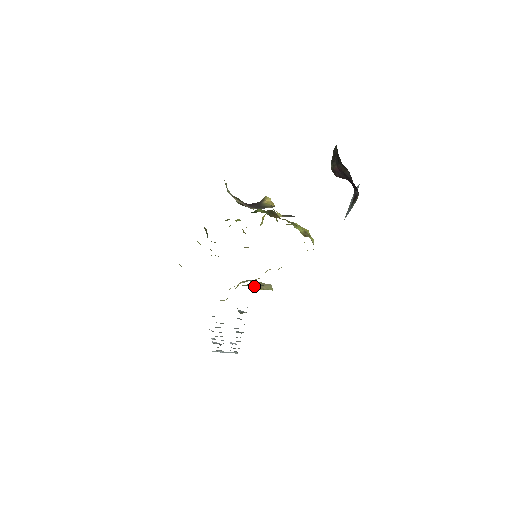
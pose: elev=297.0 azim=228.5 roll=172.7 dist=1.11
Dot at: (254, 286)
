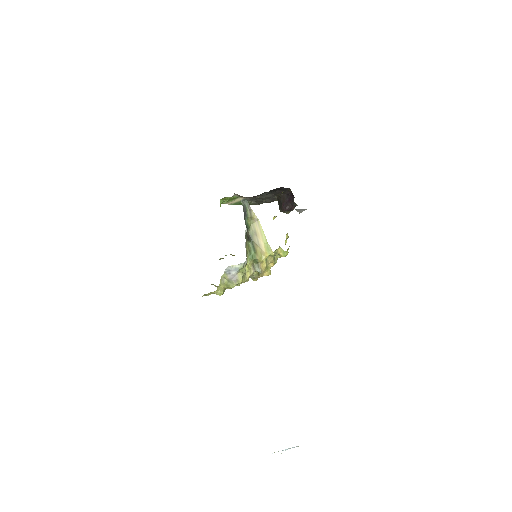
Dot at: (244, 210)
